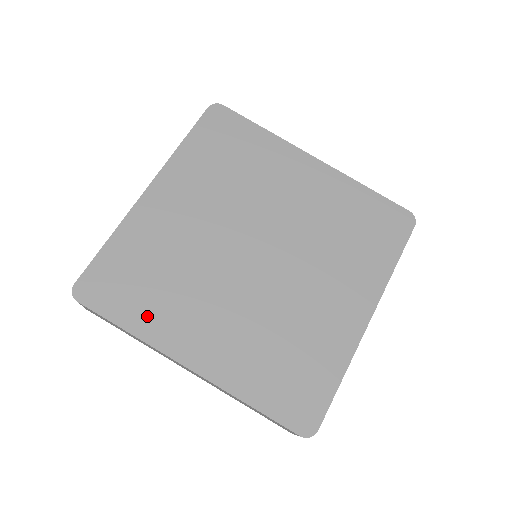
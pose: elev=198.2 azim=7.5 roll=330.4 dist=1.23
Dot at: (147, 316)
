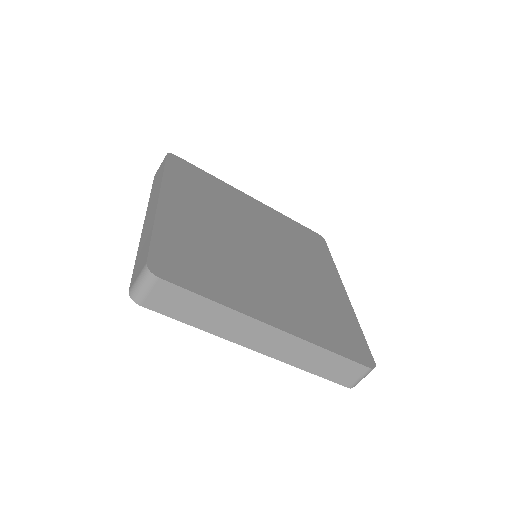
Dot at: (222, 290)
